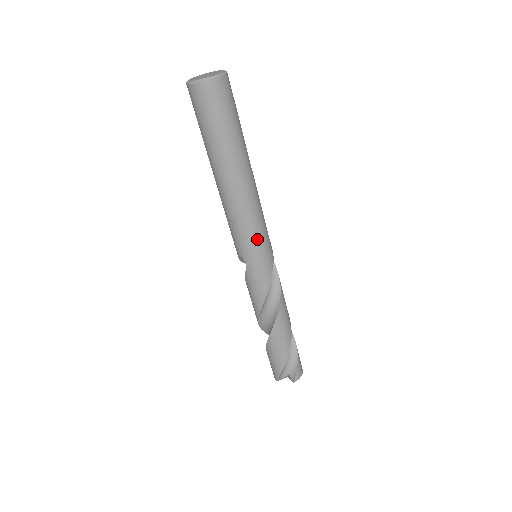
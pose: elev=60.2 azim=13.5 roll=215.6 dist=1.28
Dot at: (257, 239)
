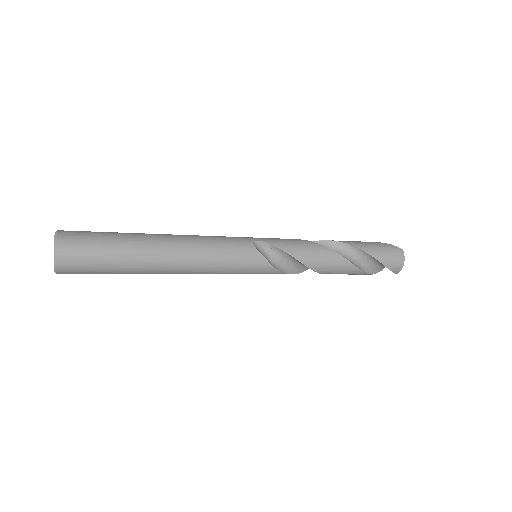
Dot at: (232, 273)
